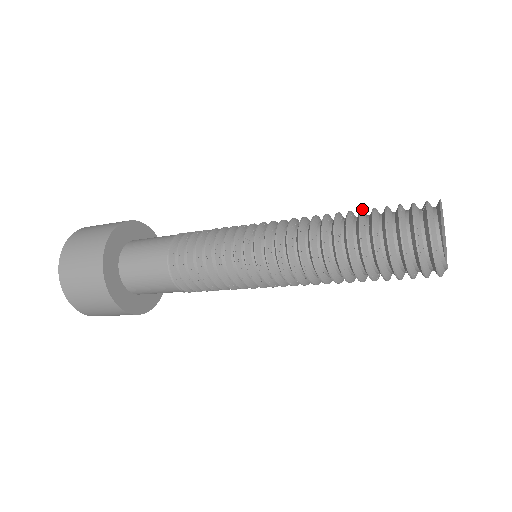
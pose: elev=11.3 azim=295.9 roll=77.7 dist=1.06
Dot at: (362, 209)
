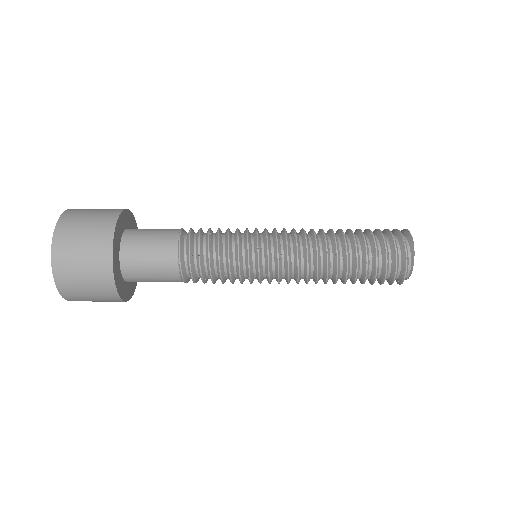
Dot at: (354, 236)
